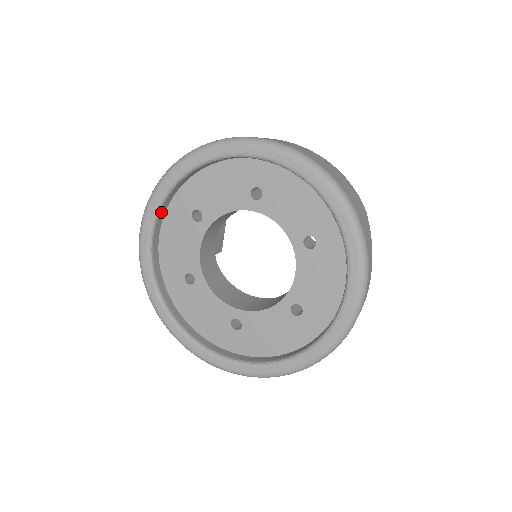
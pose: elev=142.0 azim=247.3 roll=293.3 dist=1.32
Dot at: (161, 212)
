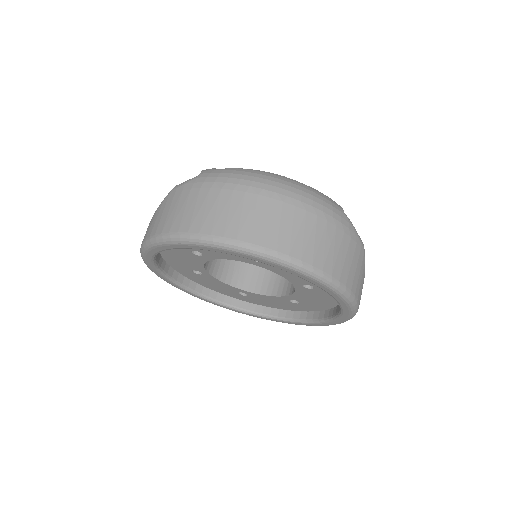
Dot at: occluded
